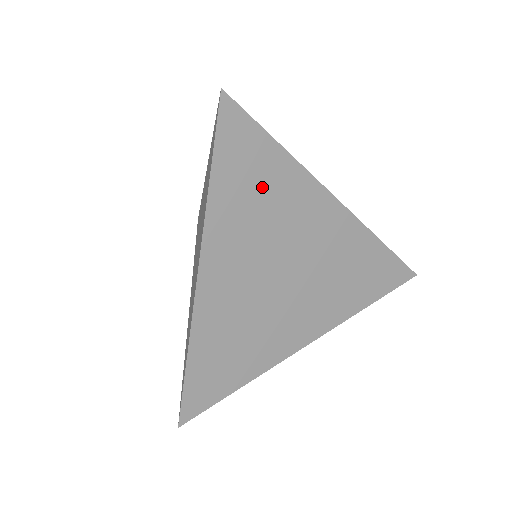
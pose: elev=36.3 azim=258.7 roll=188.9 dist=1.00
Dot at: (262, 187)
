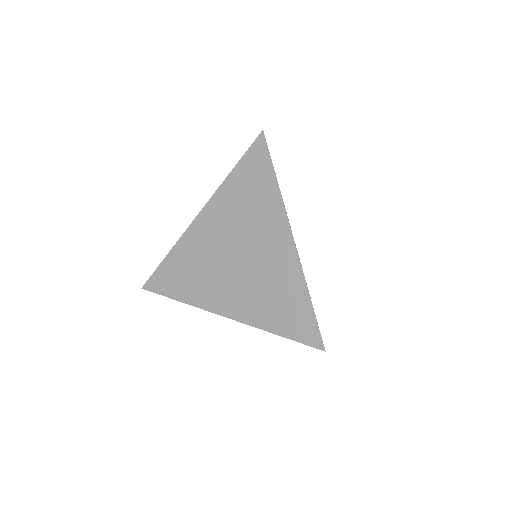
Dot at: occluded
